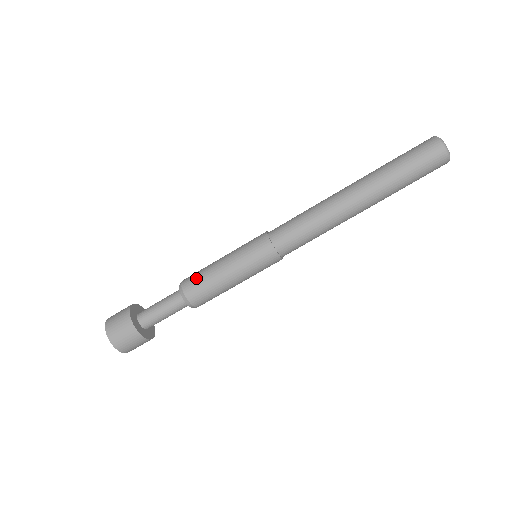
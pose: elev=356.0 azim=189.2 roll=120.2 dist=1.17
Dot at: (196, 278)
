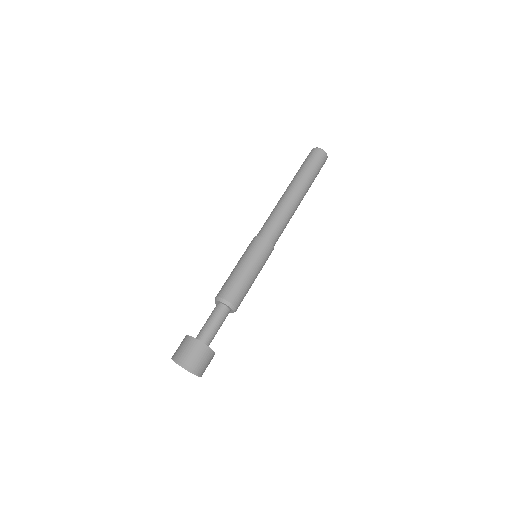
Dot at: occluded
